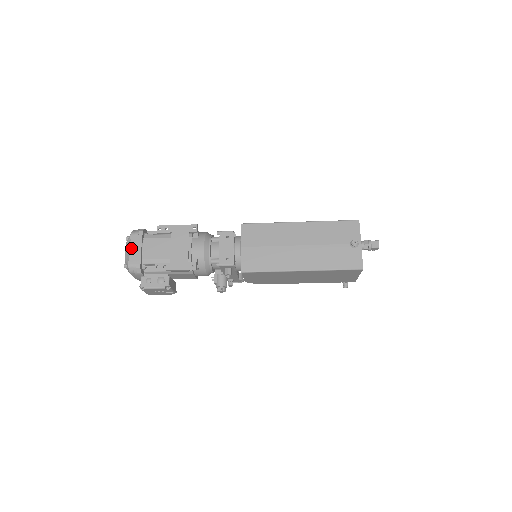
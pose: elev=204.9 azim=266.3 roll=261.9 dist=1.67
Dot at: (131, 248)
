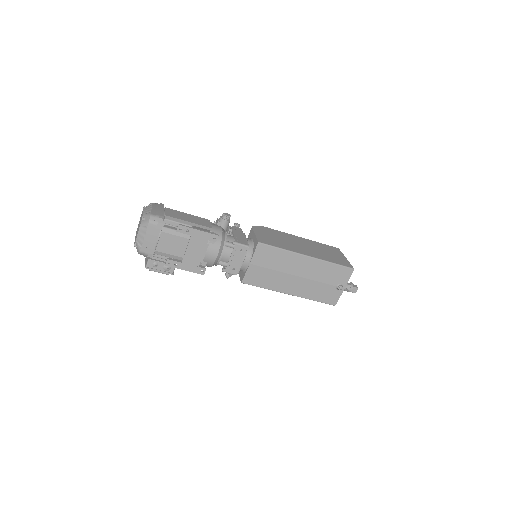
Dot at: (146, 237)
